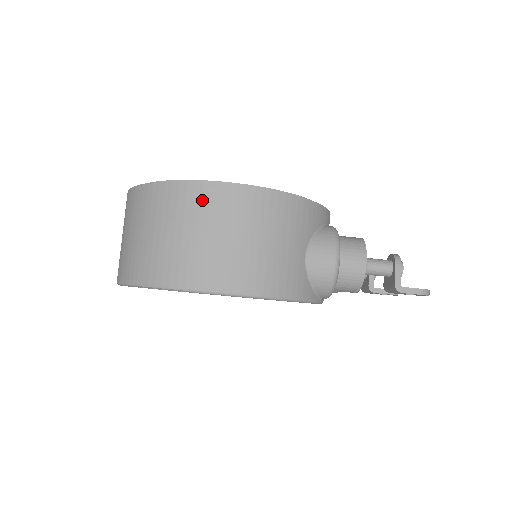
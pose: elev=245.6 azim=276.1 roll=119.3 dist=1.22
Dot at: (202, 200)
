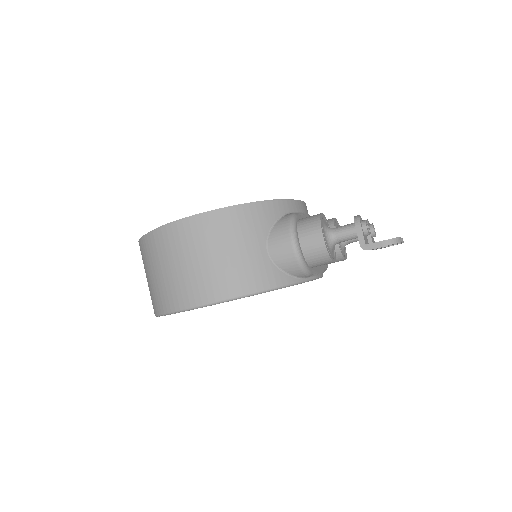
Dot at: (169, 240)
